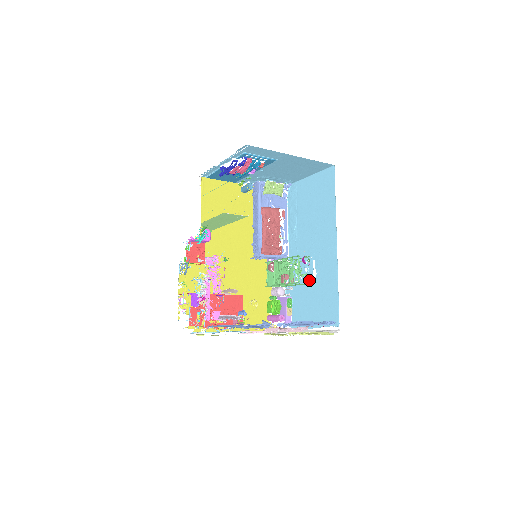
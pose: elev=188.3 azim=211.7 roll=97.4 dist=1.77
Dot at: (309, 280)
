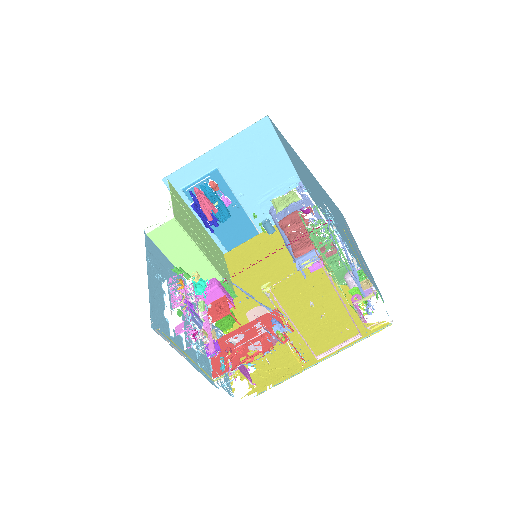
Dot at: occluded
